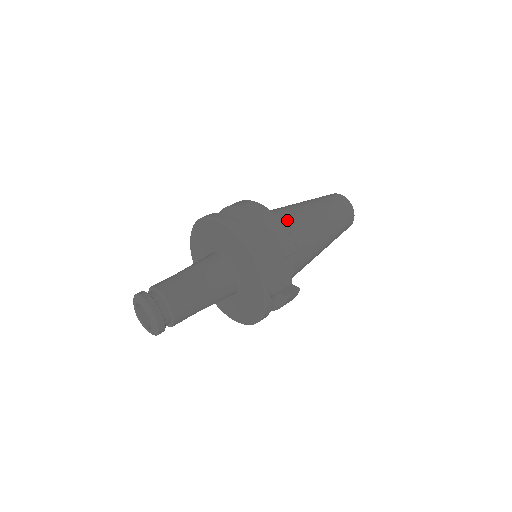
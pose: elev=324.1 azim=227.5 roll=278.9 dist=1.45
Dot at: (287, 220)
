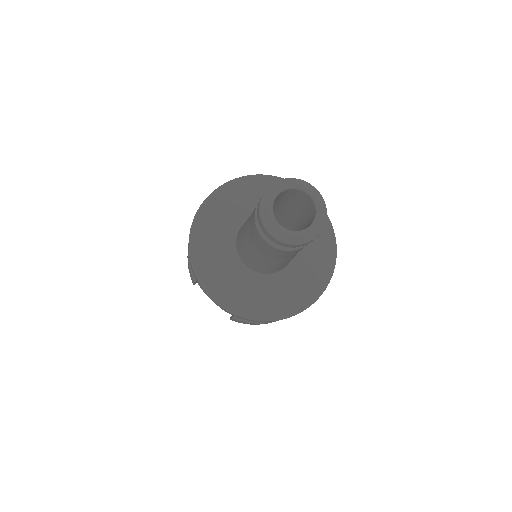
Dot at: occluded
